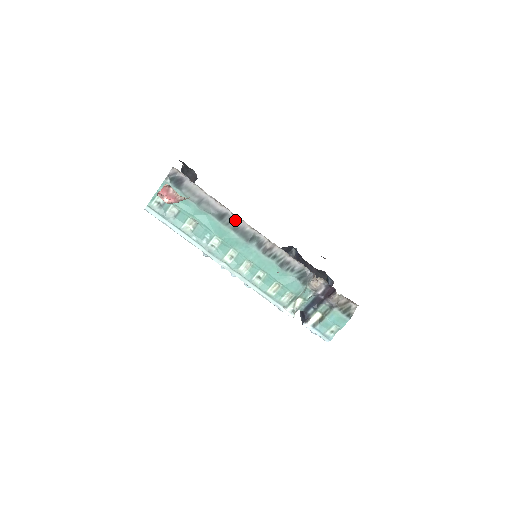
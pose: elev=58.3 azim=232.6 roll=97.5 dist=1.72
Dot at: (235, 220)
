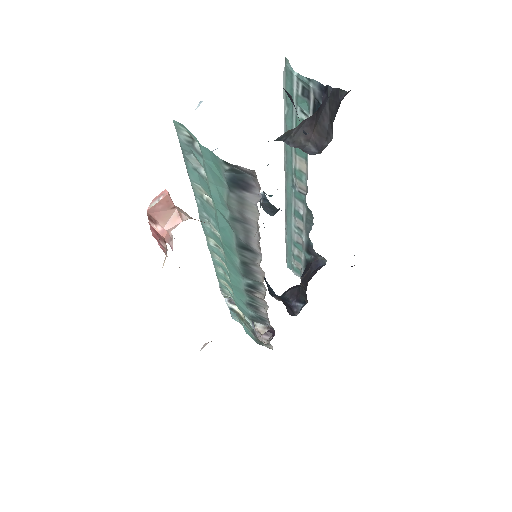
Dot at: (256, 263)
